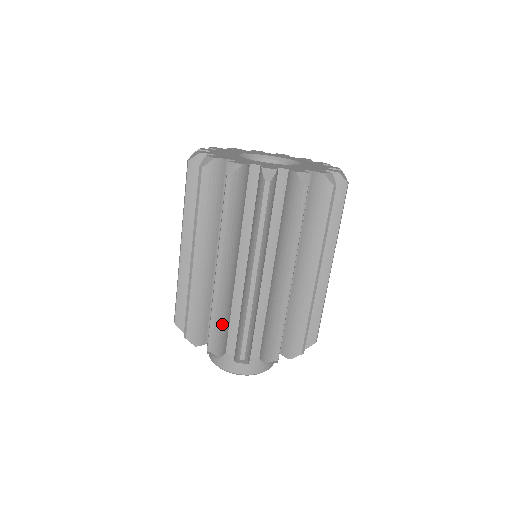
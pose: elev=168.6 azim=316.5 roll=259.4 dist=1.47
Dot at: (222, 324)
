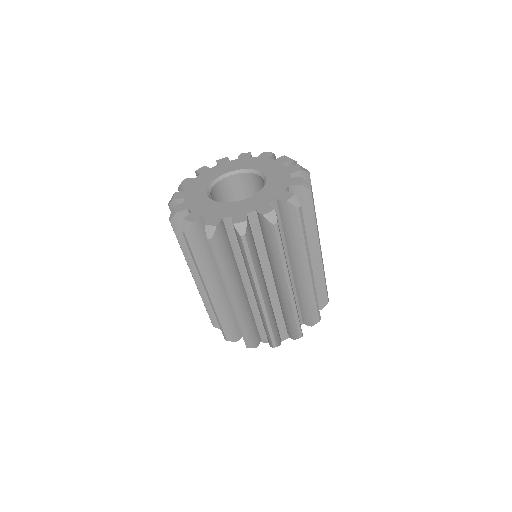
Dot at: (250, 328)
